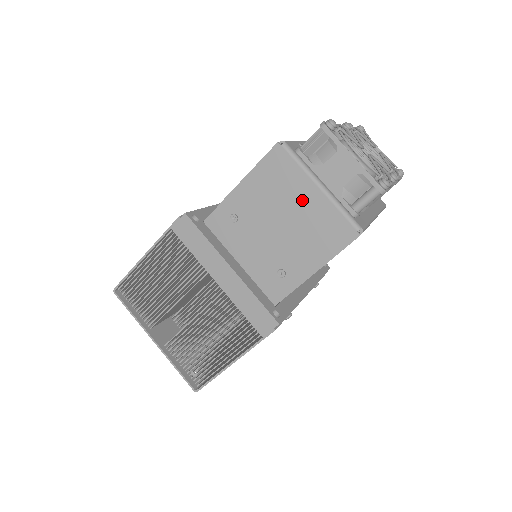
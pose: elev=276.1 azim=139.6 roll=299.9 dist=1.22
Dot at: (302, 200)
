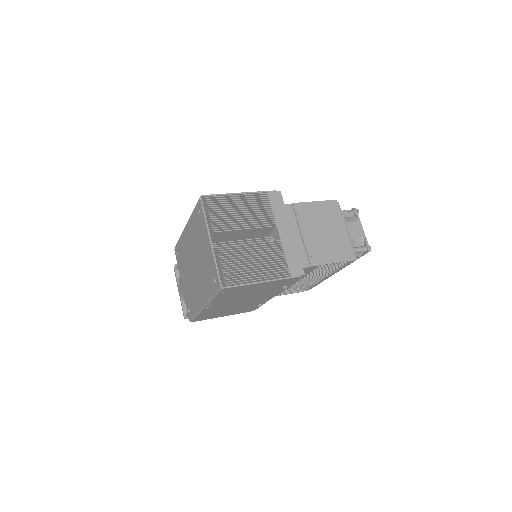
Dot at: (337, 229)
